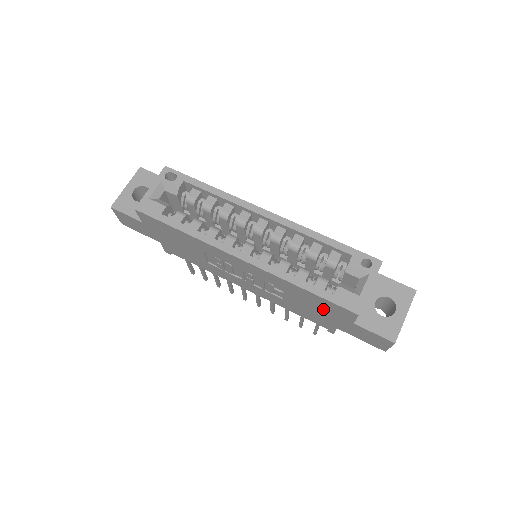
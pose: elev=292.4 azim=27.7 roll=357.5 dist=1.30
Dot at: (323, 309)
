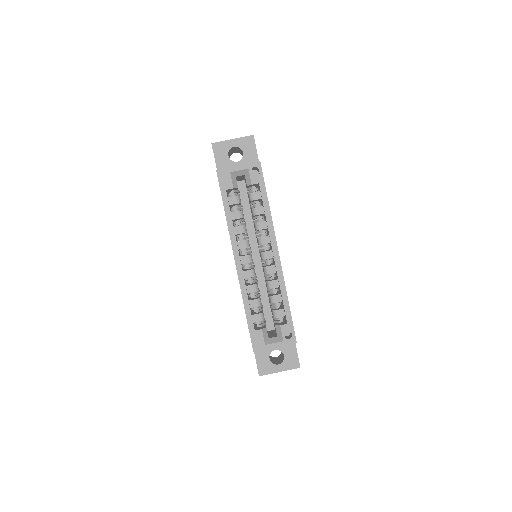
Dot at: occluded
